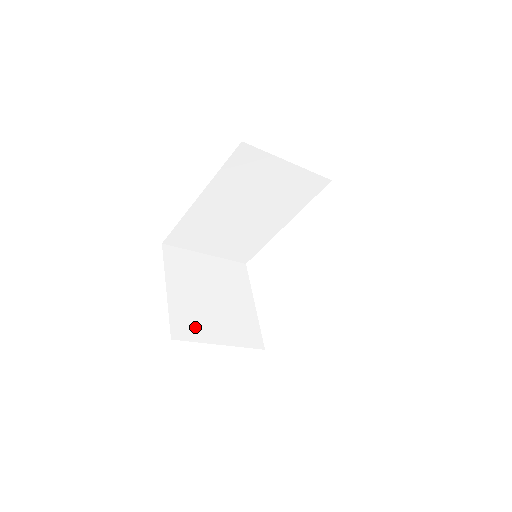
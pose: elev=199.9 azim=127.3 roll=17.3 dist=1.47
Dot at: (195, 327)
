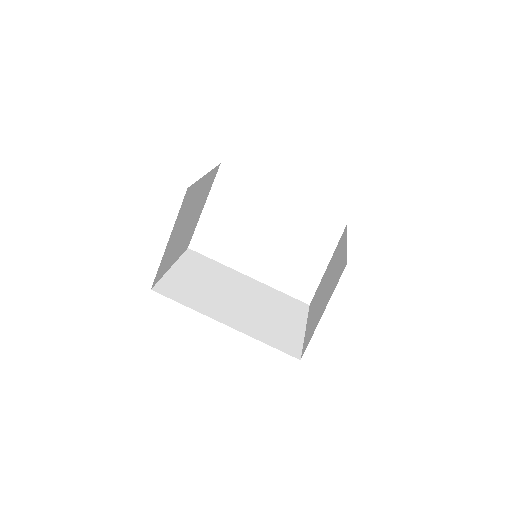
Dot at: (166, 265)
